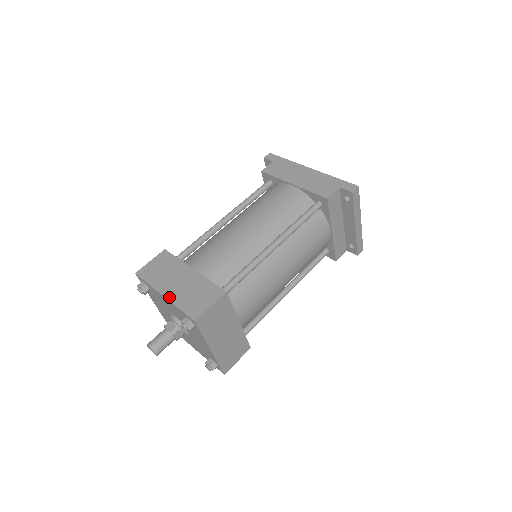
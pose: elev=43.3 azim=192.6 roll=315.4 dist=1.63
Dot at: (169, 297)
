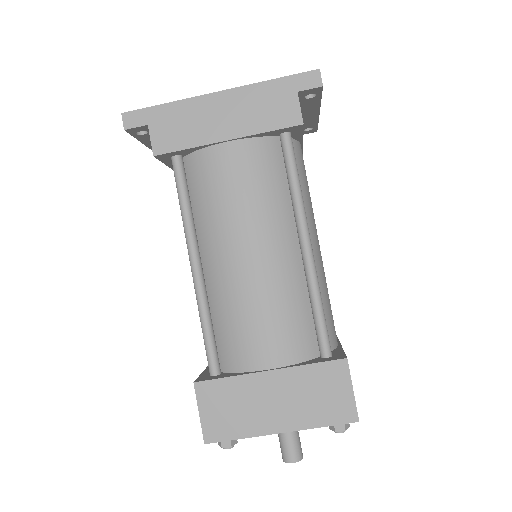
Dot at: (291, 428)
